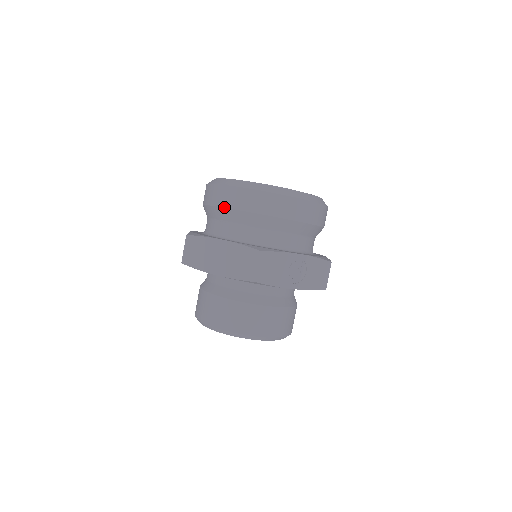
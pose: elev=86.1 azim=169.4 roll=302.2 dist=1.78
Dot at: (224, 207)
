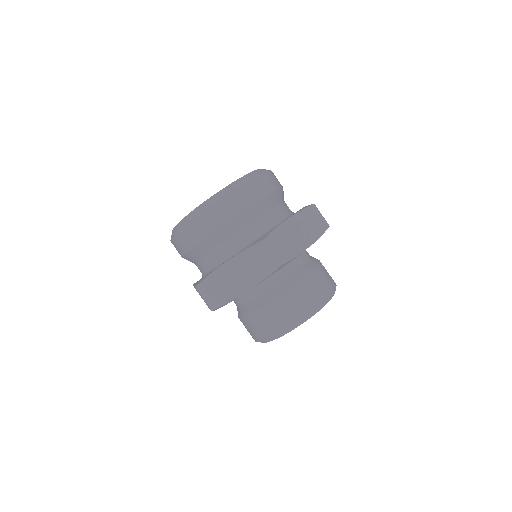
Dot at: (202, 239)
